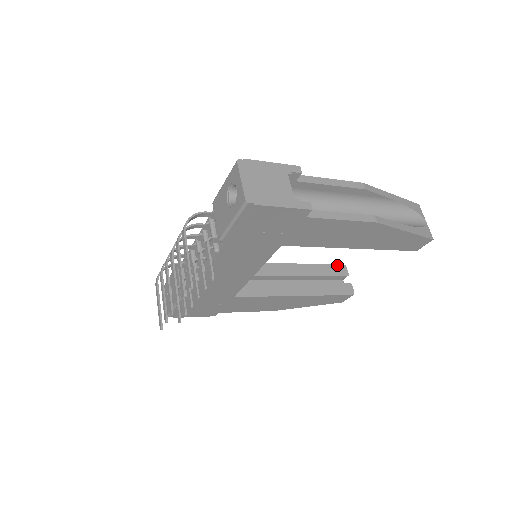
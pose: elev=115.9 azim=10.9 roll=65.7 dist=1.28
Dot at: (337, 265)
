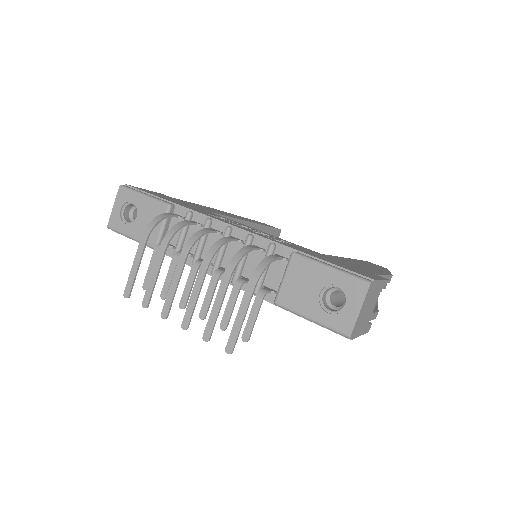
Dot at: (277, 229)
